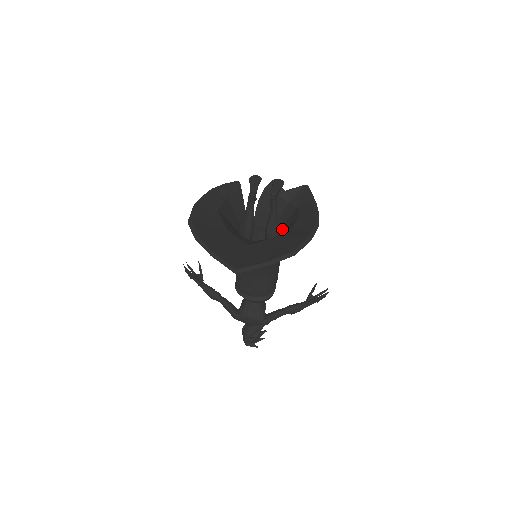
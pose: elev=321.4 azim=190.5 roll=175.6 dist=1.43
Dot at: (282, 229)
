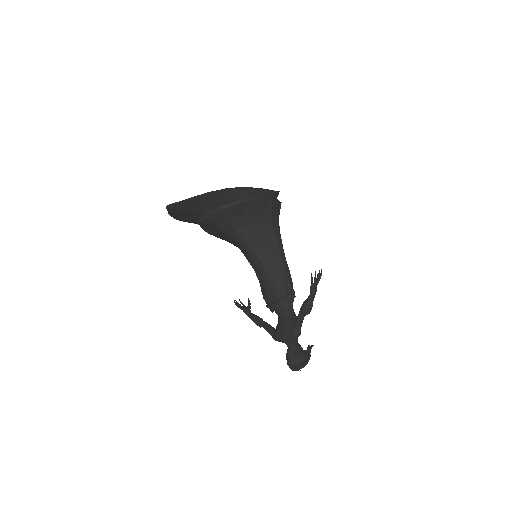
Dot at: occluded
